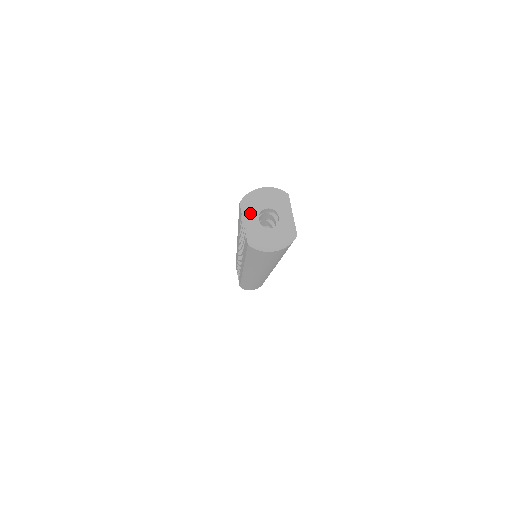
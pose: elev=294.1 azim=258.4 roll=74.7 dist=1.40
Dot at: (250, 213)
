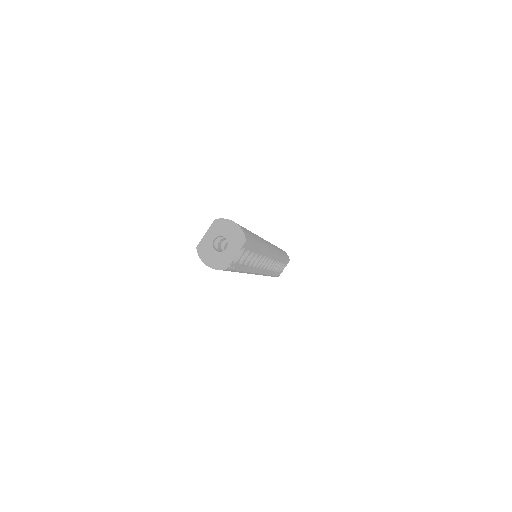
Dot at: (213, 231)
